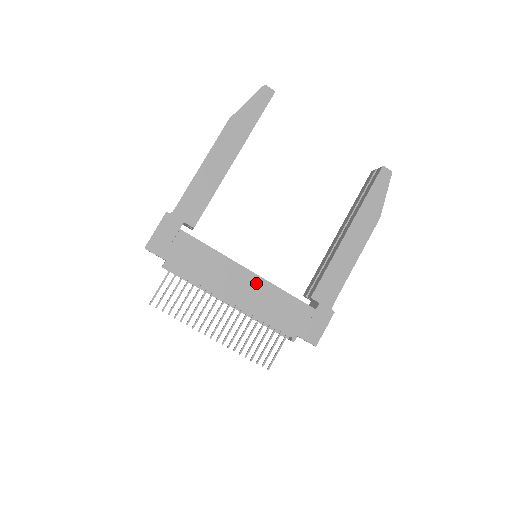
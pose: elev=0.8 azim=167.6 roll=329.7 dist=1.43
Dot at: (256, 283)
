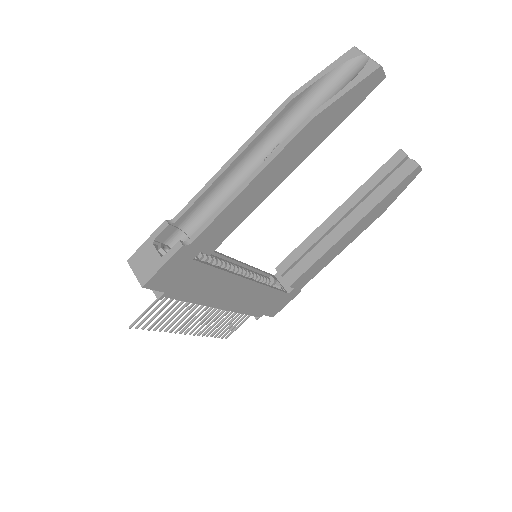
Dot at: (249, 288)
